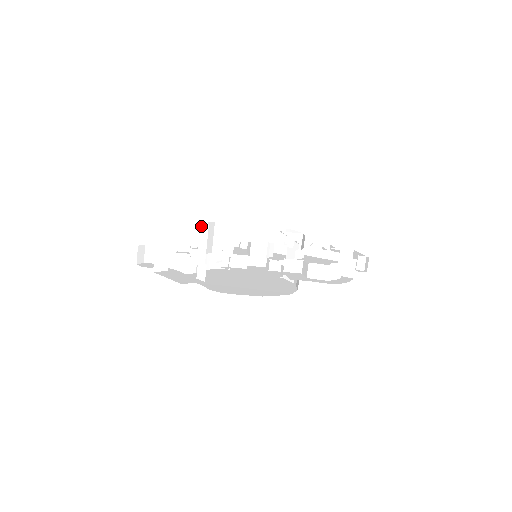
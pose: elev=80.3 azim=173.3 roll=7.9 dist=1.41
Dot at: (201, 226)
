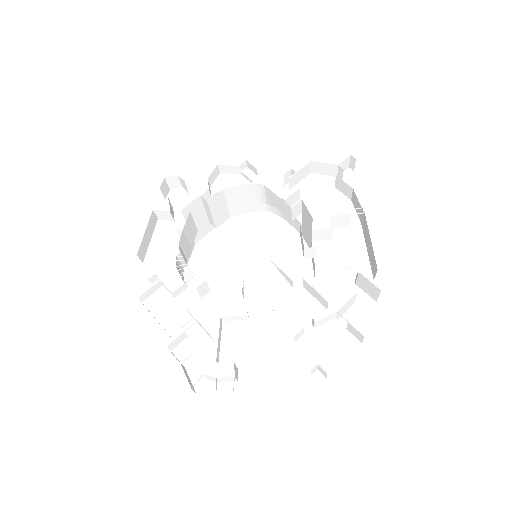
Dot at: (202, 198)
